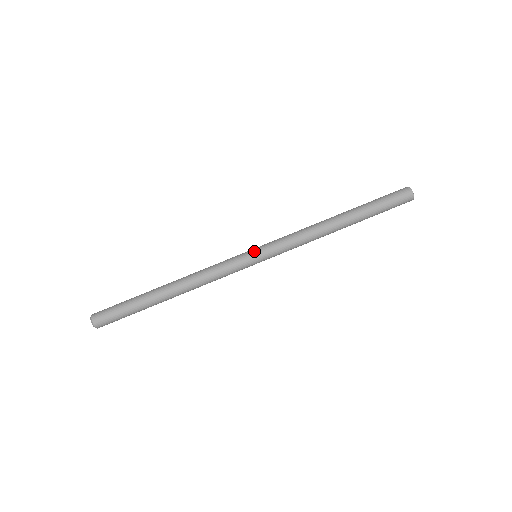
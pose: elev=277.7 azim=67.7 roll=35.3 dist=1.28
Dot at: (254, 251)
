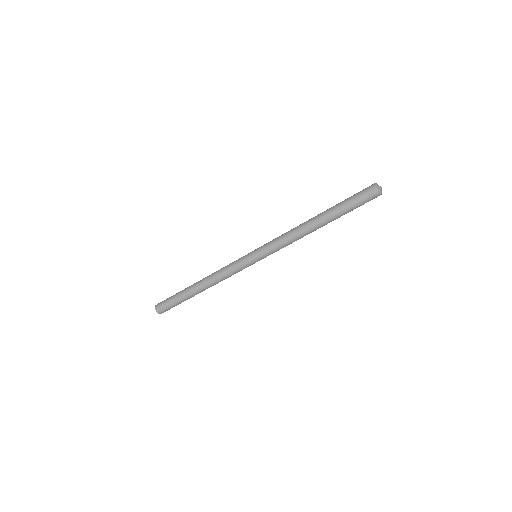
Dot at: (257, 261)
